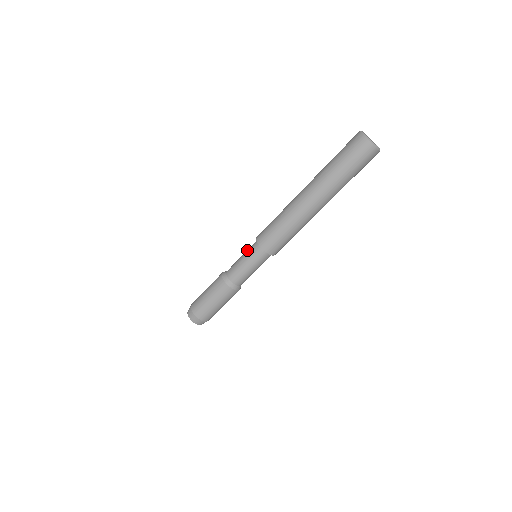
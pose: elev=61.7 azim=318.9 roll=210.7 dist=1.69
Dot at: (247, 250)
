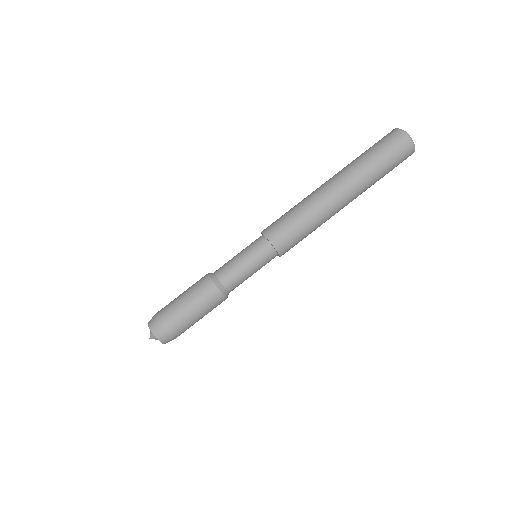
Dot at: (247, 246)
